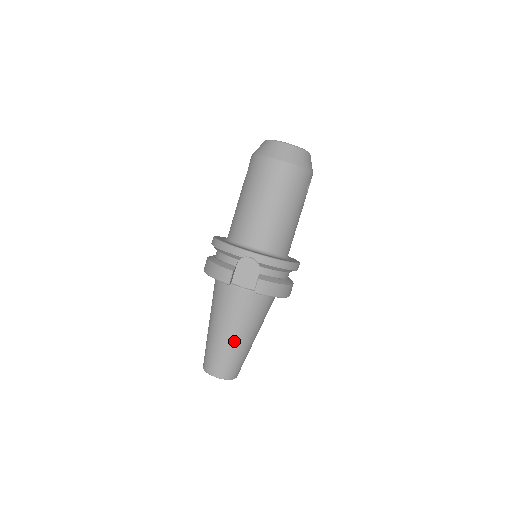
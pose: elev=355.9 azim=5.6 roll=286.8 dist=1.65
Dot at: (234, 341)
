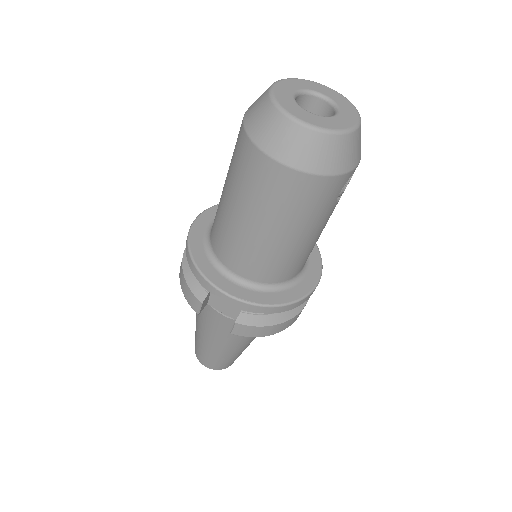
Dot at: (219, 349)
